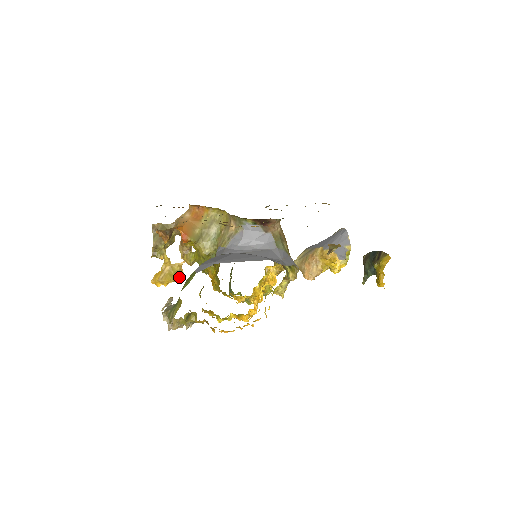
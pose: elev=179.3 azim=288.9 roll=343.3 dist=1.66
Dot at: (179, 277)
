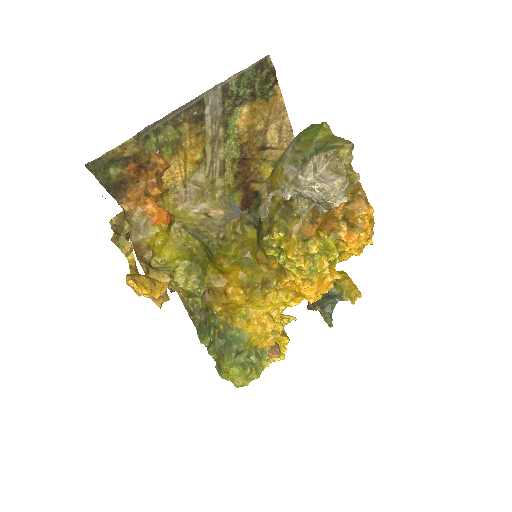
Dot at: occluded
